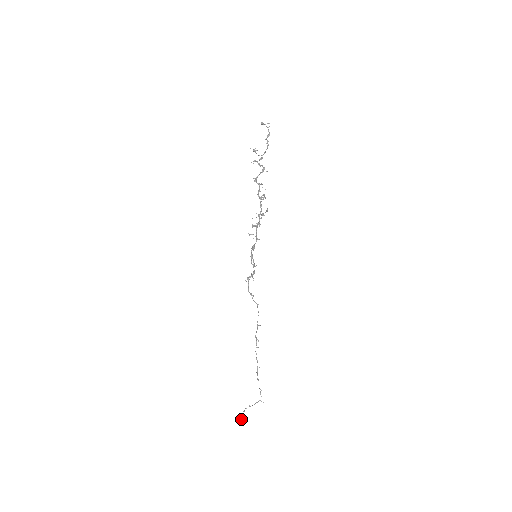
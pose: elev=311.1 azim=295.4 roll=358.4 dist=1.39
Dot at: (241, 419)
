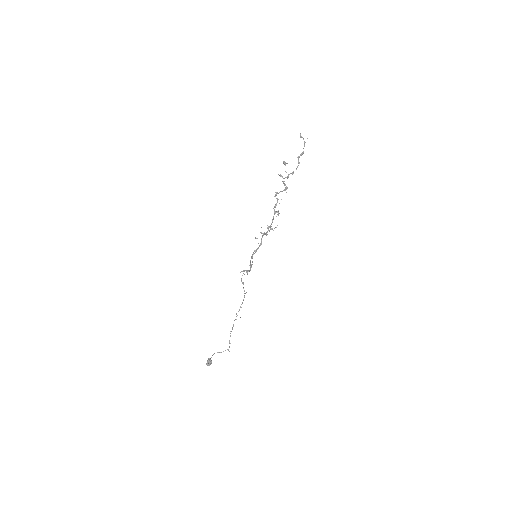
Dot at: (209, 362)
